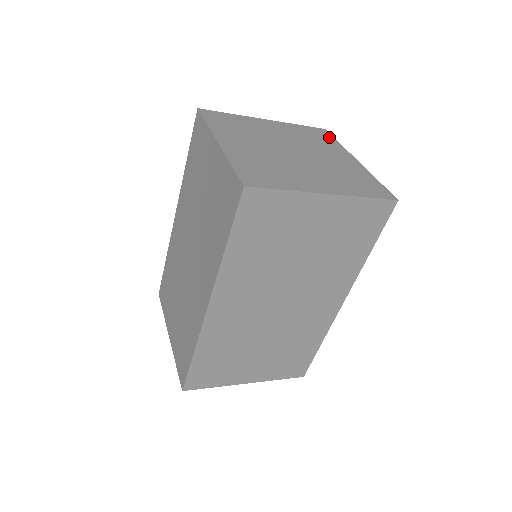
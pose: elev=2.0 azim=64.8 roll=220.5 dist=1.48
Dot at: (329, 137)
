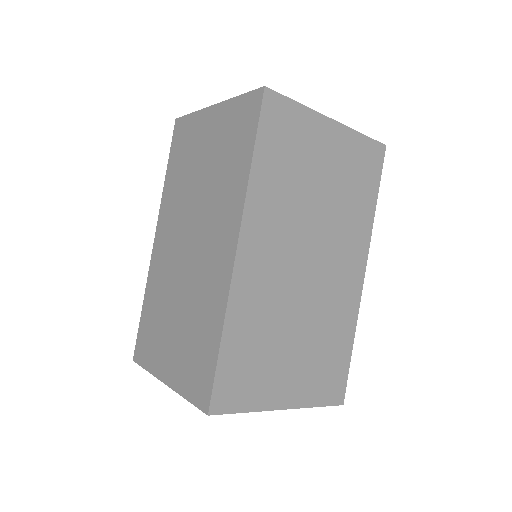
Dot at: occluded
